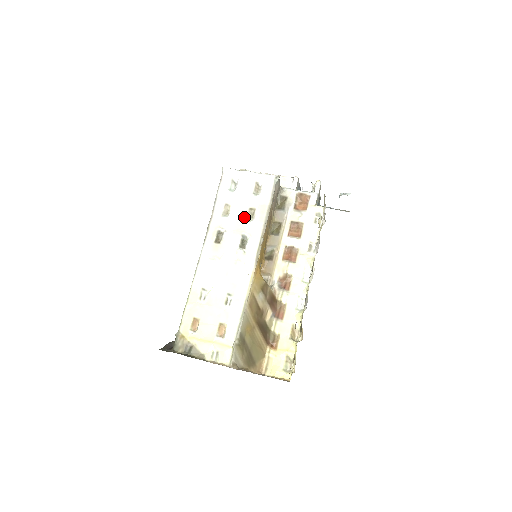
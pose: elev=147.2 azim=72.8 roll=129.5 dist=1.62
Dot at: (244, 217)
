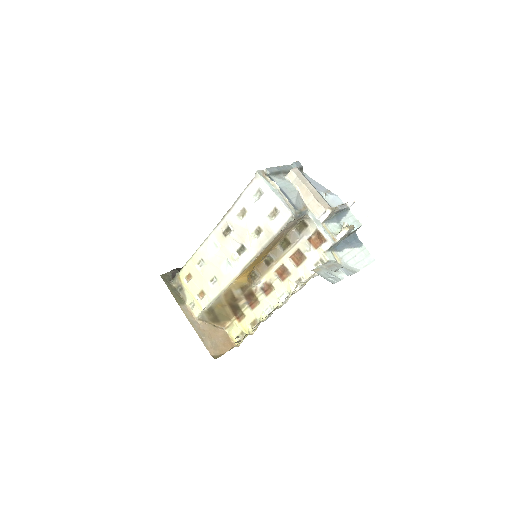
Dot at: (251, 231)
